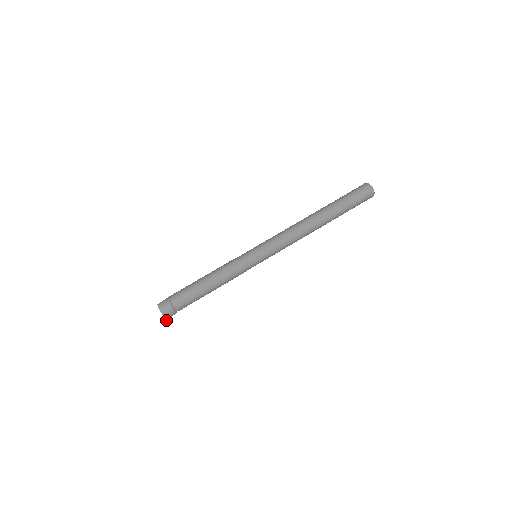
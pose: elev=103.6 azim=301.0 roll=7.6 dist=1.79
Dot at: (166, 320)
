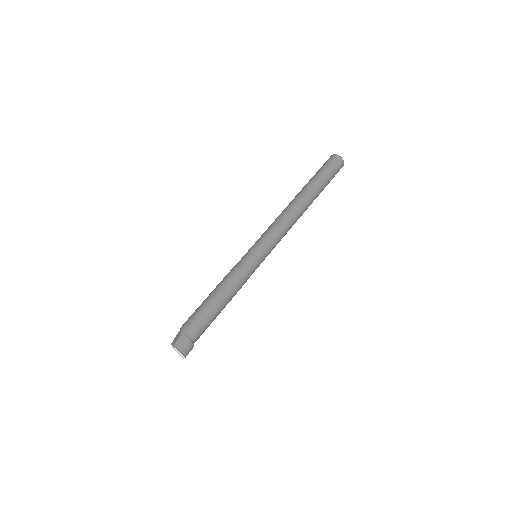
Dot at: (184, 358)
